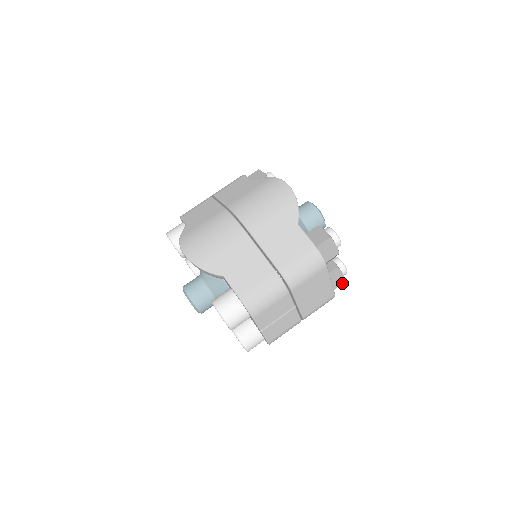
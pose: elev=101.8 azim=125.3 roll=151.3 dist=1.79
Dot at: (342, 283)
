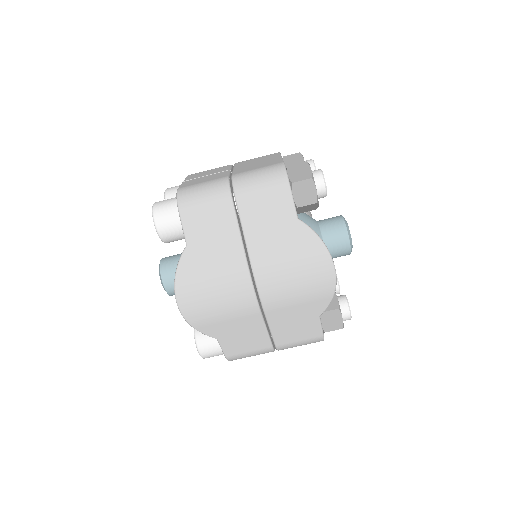
Dot at: occluded
